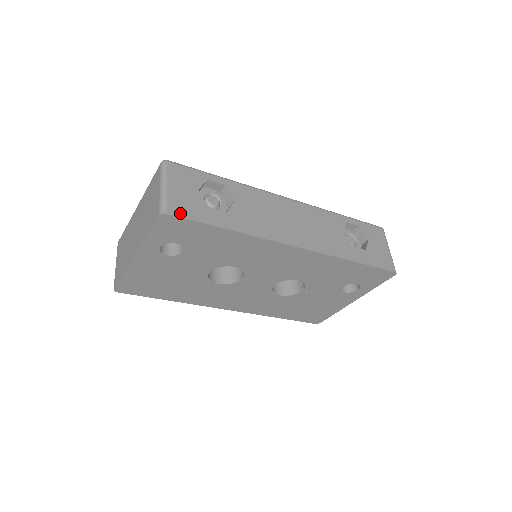
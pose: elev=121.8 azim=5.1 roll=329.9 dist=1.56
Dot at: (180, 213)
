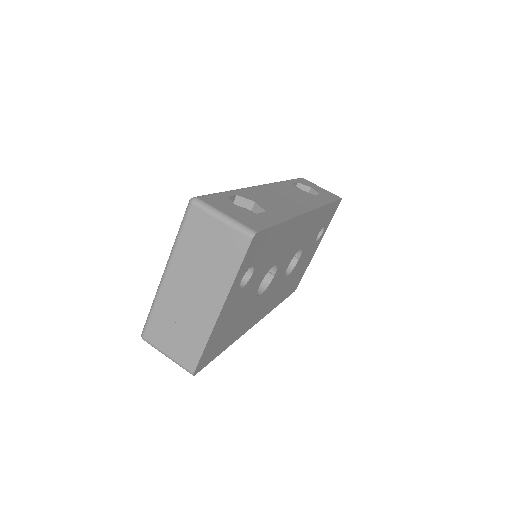
Dot at: (259, 227)
